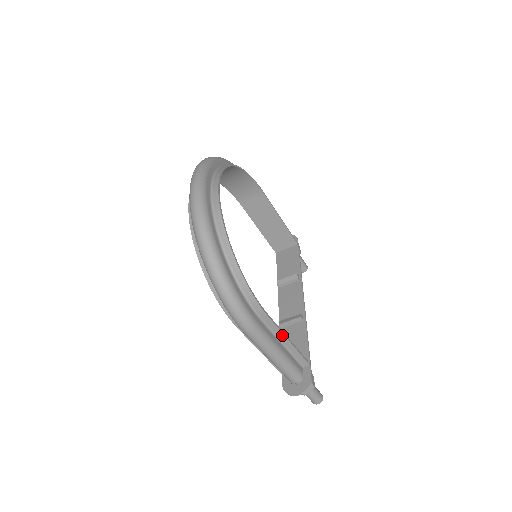
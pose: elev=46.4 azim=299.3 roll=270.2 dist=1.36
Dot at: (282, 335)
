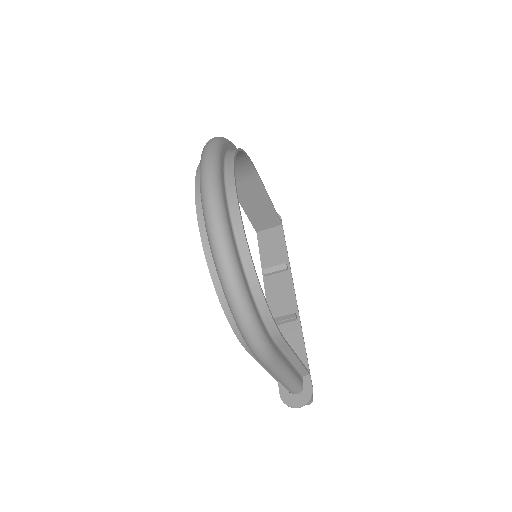
Dot at: (293, 355)
